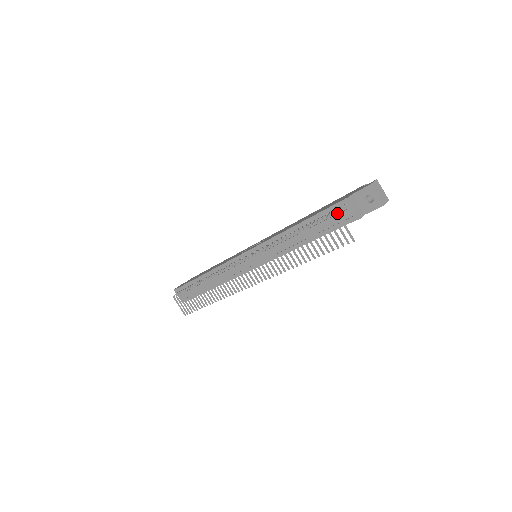
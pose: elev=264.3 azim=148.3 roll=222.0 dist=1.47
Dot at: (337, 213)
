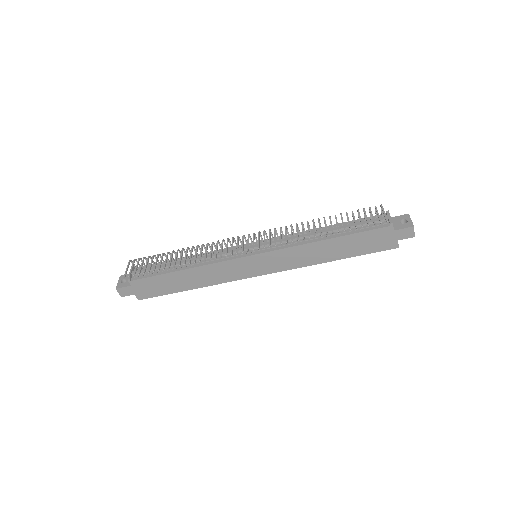
Dot at: (381, 204)
